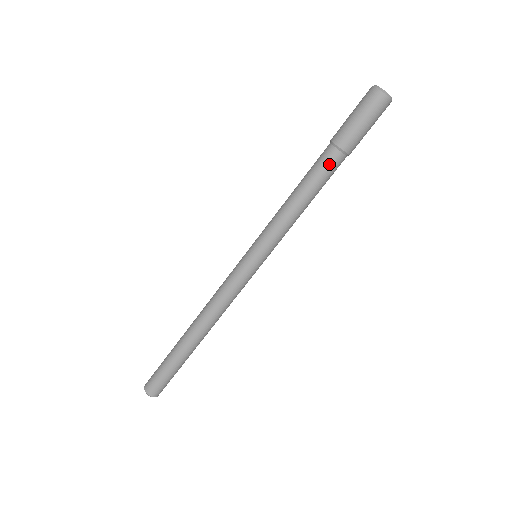
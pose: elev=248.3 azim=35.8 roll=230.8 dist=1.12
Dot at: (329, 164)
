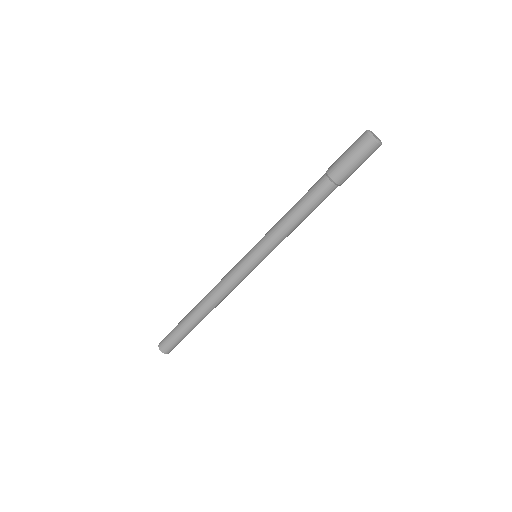
Dot at: occluded
